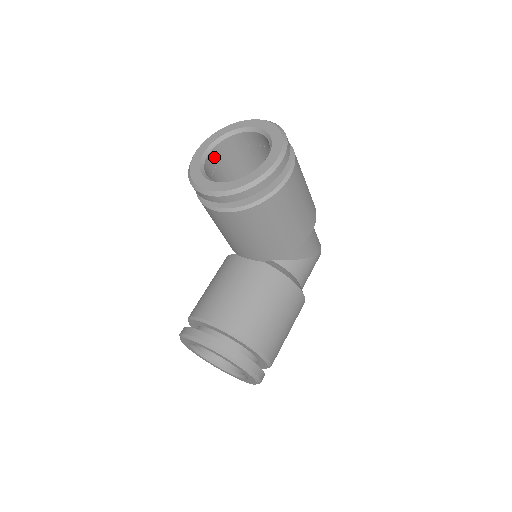
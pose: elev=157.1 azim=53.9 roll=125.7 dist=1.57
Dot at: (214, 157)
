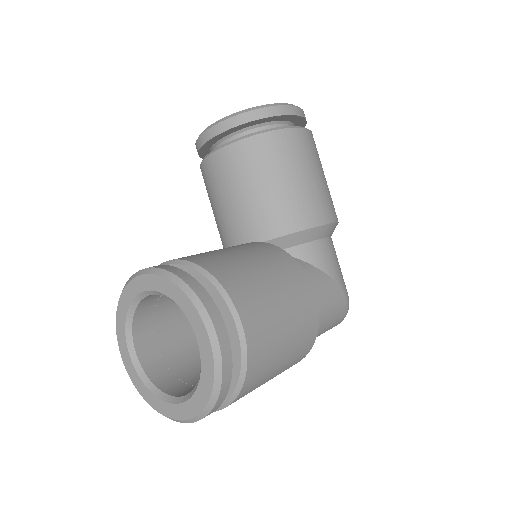
Dot at: occluded
